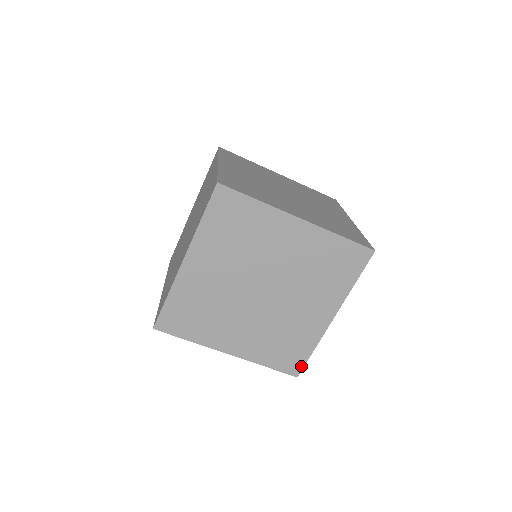
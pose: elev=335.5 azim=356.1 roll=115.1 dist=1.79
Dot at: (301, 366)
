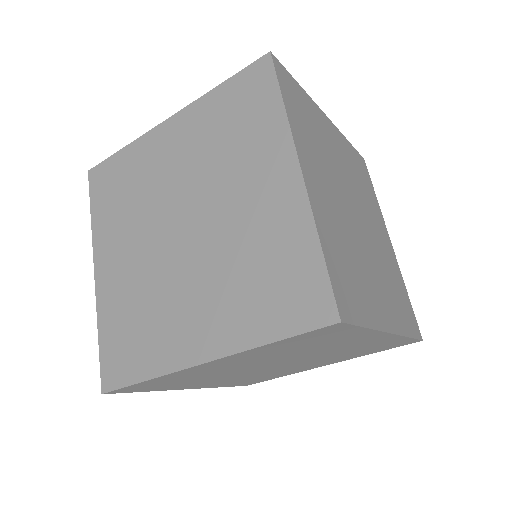
Dot at: (327, 293)
